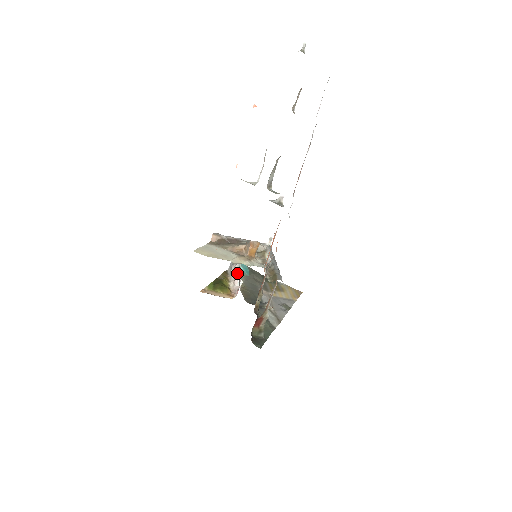
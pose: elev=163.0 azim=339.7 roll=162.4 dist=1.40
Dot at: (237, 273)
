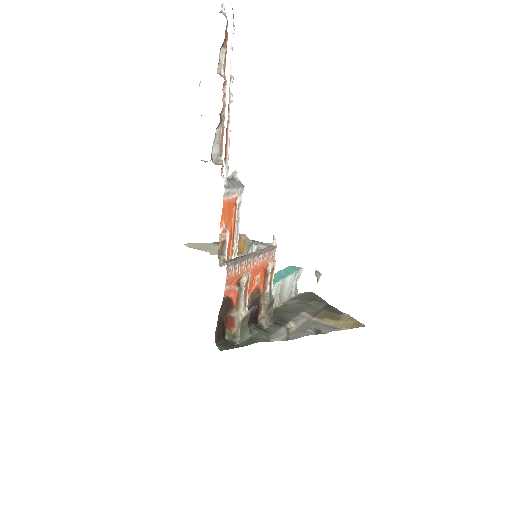
Dot at: occluded
